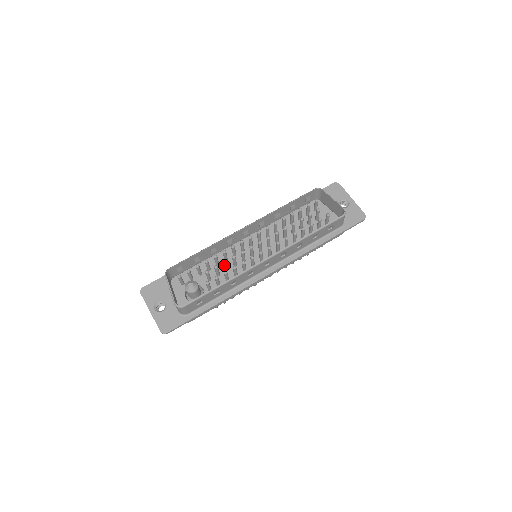
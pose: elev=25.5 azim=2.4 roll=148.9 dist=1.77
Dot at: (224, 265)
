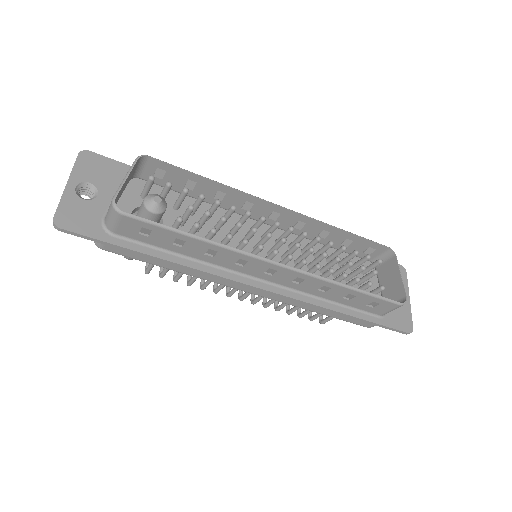
Dot at: (218, 222)
